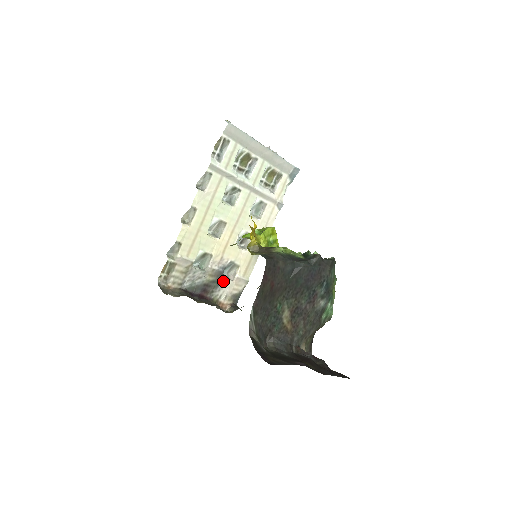
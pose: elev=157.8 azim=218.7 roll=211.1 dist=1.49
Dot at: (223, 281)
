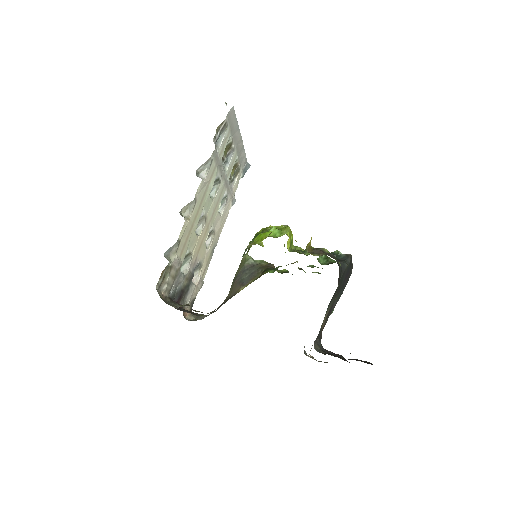
Dot at: (191, 285)
